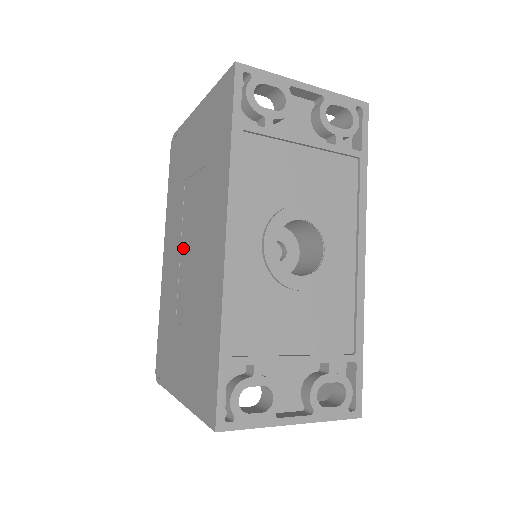
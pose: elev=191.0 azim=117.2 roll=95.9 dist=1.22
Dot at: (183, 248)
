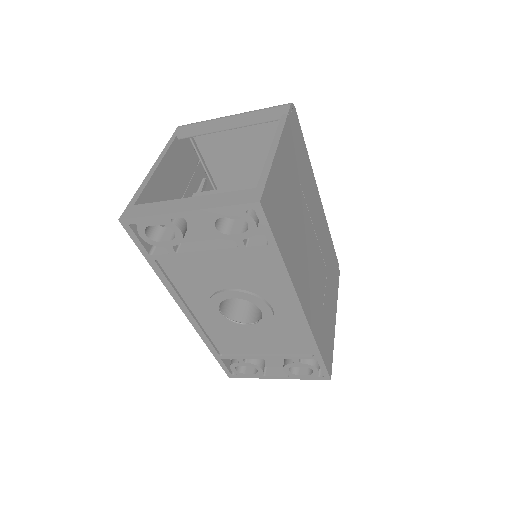
Dot at: occluded
